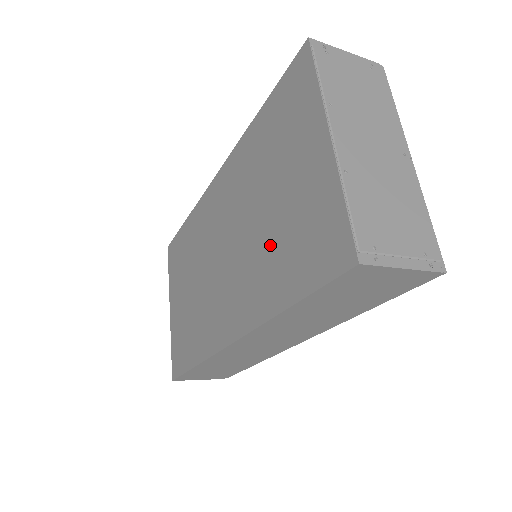
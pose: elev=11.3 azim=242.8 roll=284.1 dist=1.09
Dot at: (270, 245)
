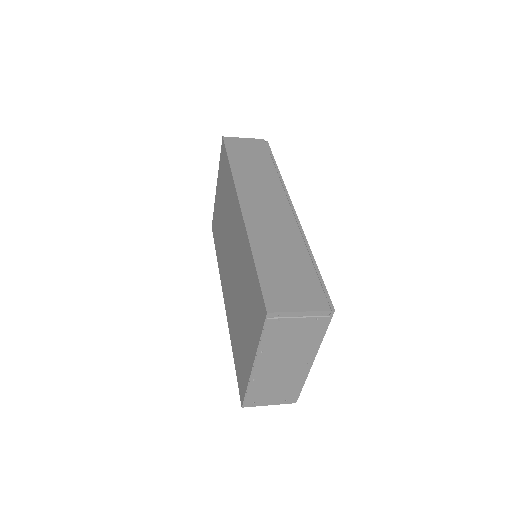
Dot at: (237, 321)
